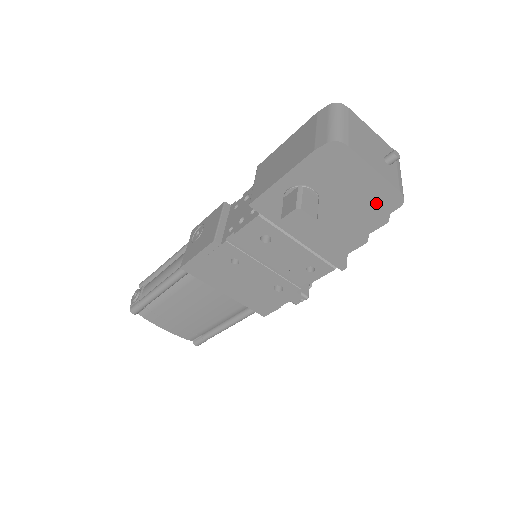
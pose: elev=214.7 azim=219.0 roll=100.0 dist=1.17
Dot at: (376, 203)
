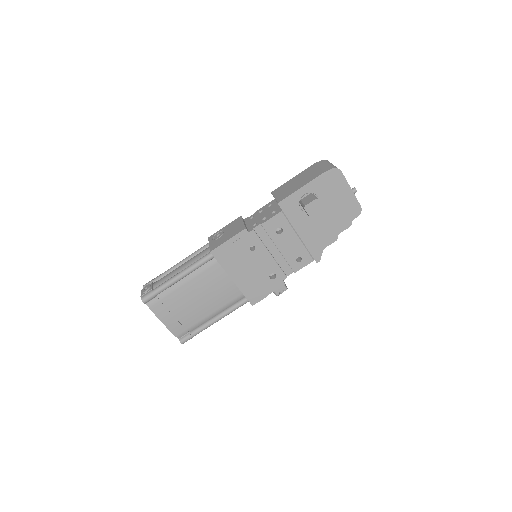
Dot at: (347, 212)
